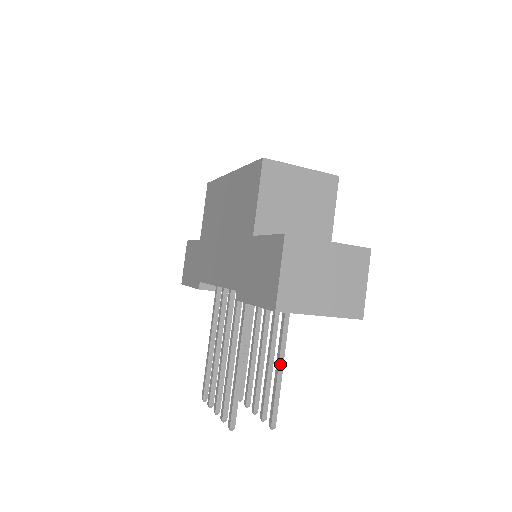
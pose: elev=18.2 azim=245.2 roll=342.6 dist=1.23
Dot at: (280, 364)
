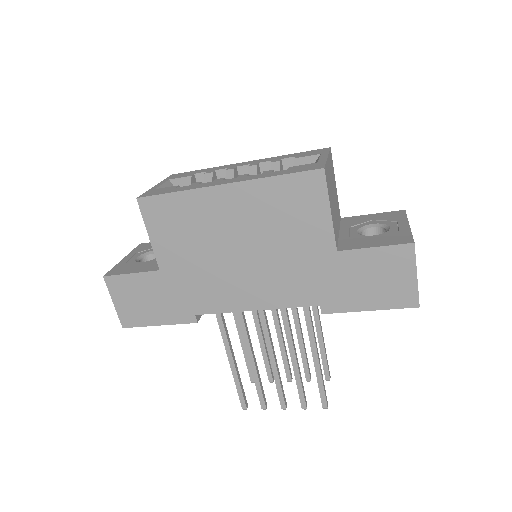
Dot at: (322, 332)
